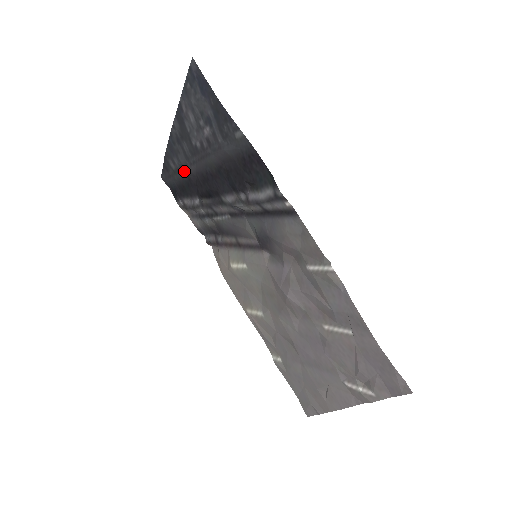
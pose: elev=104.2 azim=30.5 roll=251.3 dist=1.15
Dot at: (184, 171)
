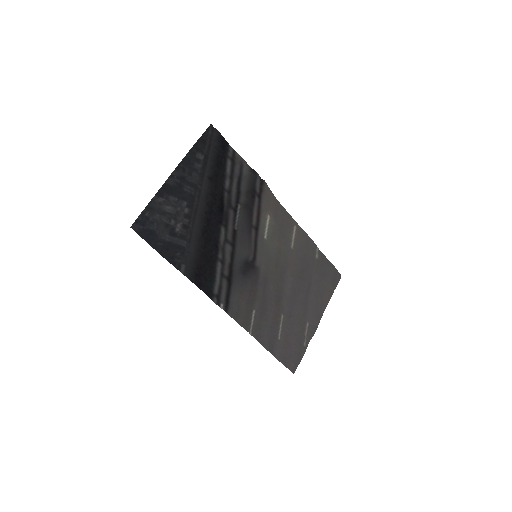
Dot at: (205, 175)
